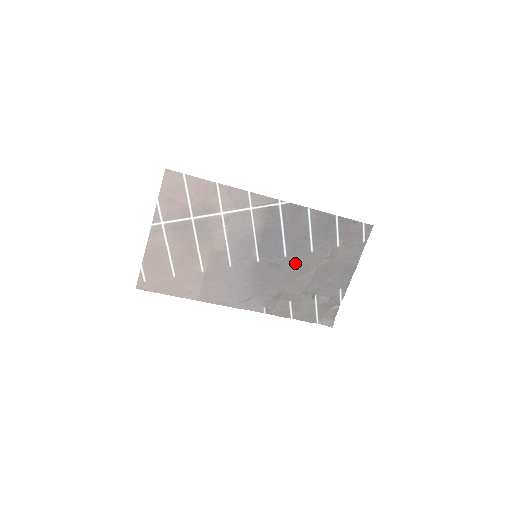
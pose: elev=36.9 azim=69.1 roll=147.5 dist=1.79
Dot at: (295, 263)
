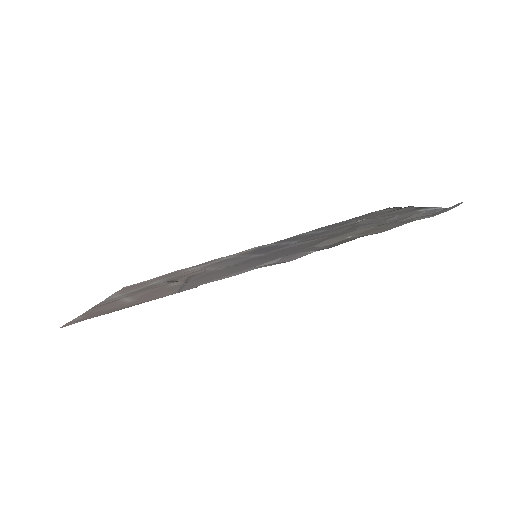
Dot at: occluded
